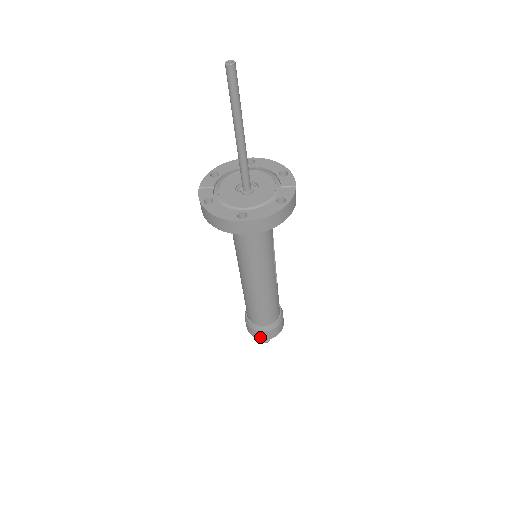
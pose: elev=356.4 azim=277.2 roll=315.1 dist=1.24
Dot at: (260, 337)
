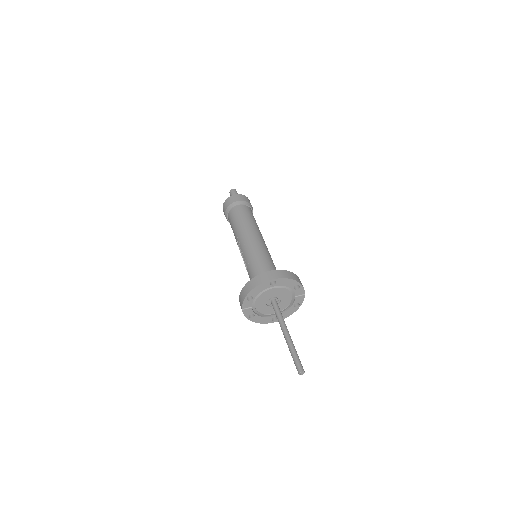
Dot at: occluded
